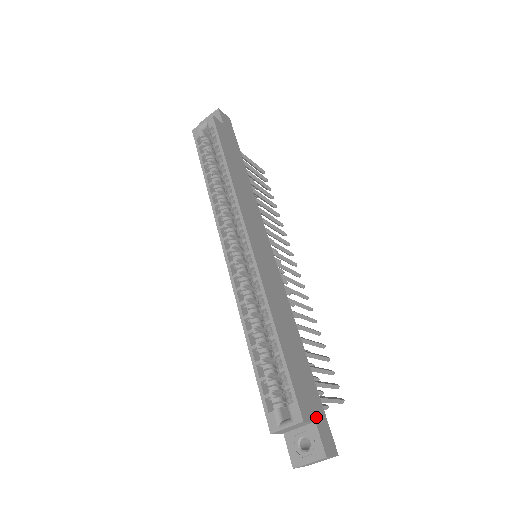
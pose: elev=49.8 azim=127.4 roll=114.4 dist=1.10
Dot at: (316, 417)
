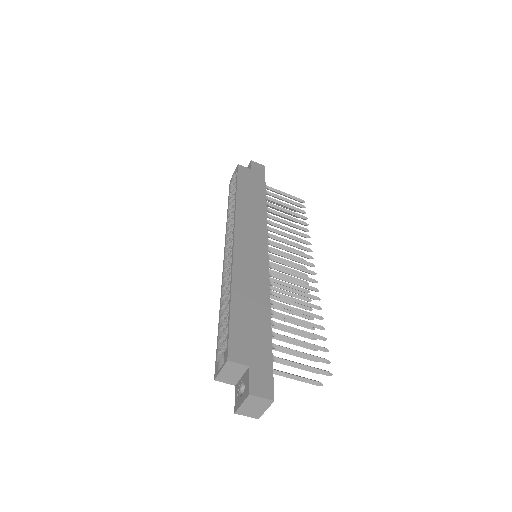
Dot at: (253, 364)
